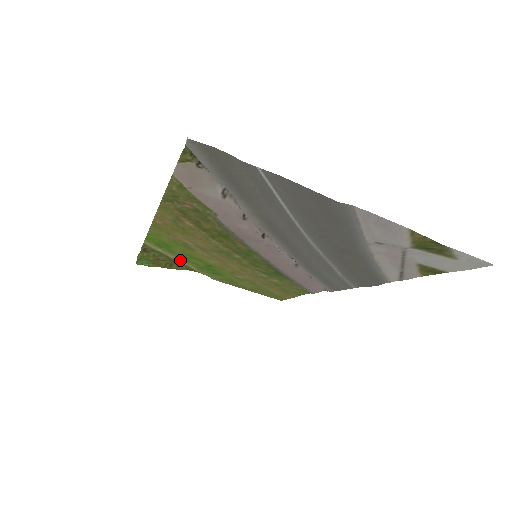
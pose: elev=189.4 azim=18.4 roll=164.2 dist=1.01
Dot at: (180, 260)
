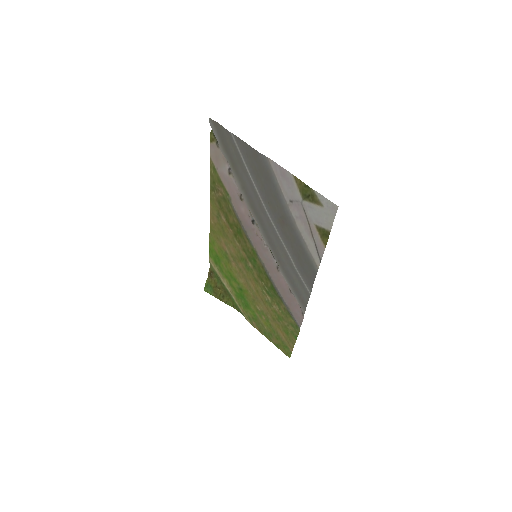
Dot at: (227, 285)
